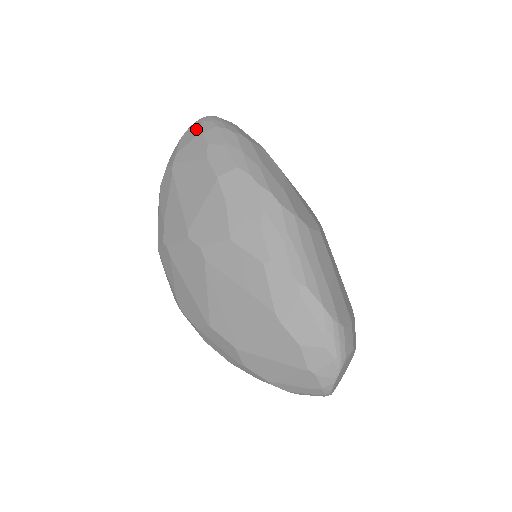
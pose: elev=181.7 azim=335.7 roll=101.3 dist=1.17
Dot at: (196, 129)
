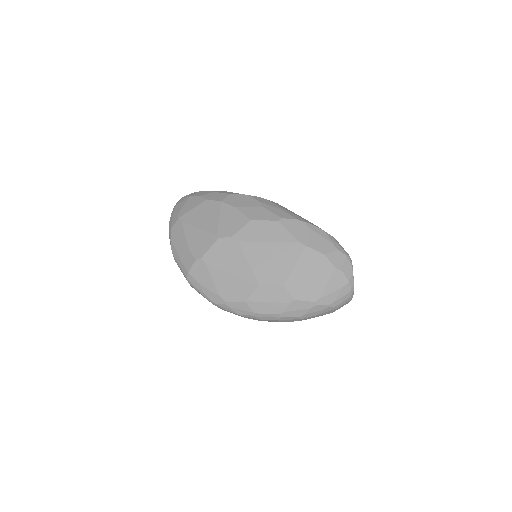
Dot at: (184, 199)
